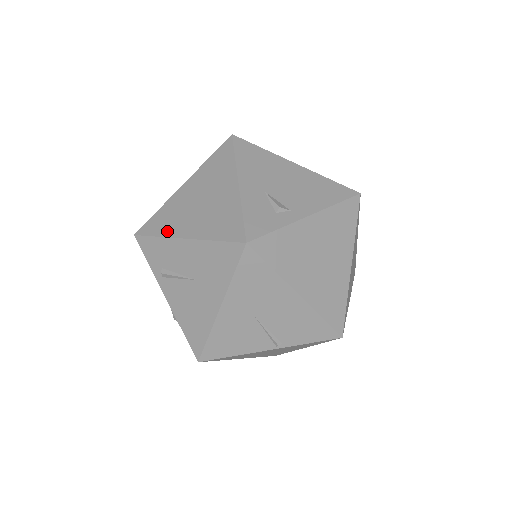
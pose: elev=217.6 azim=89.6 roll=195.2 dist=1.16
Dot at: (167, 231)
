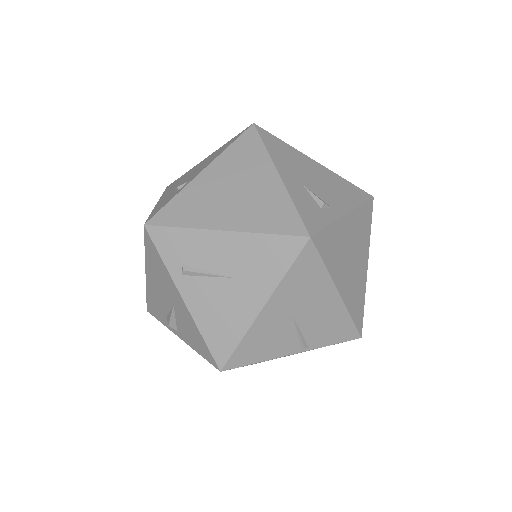
Dot at: (195, 222)
